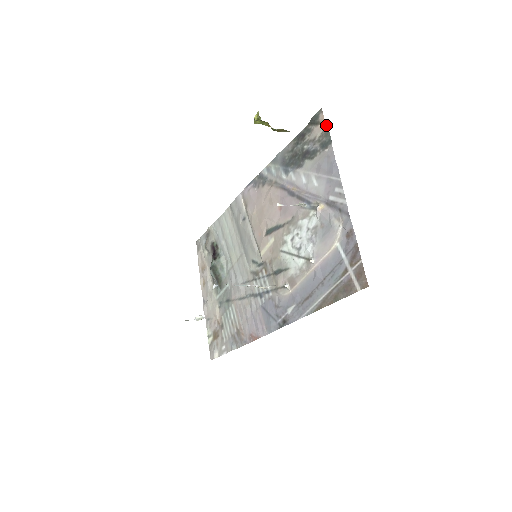
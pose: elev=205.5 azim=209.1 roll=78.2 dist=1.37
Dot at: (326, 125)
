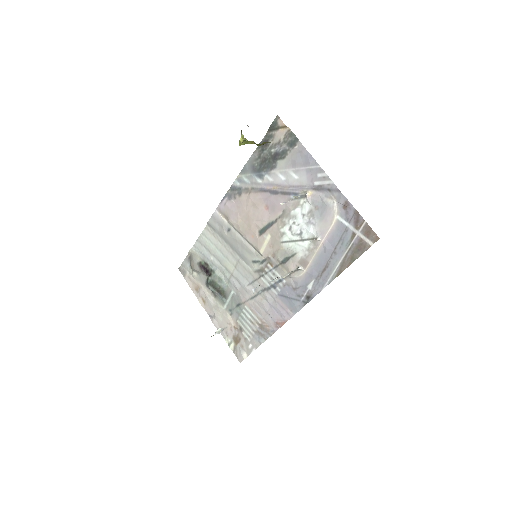
Dot at: (287, 127)
